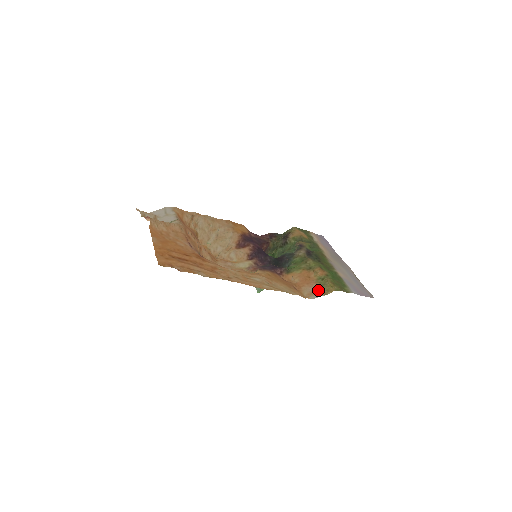
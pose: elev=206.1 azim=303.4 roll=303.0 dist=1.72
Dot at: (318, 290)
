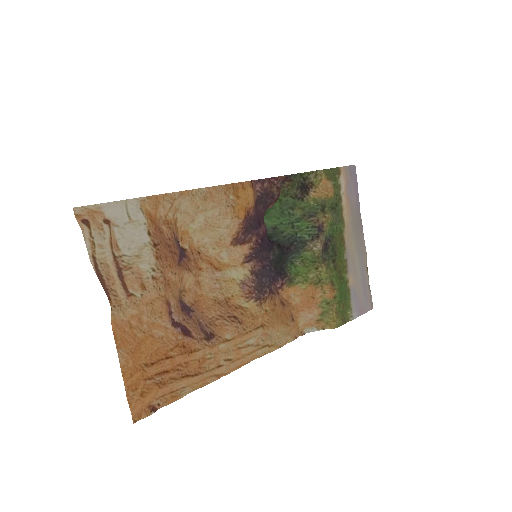
Dot at: (317, 320)
